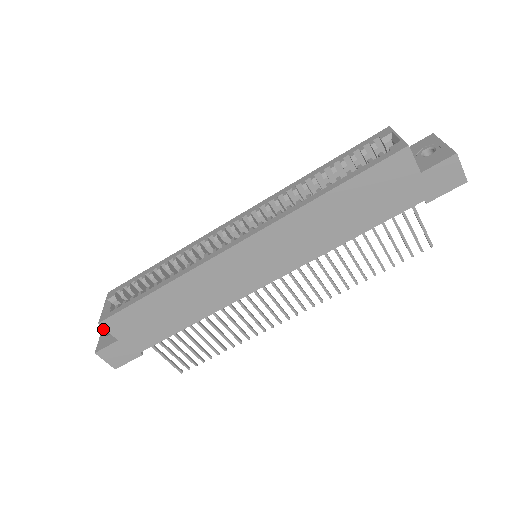
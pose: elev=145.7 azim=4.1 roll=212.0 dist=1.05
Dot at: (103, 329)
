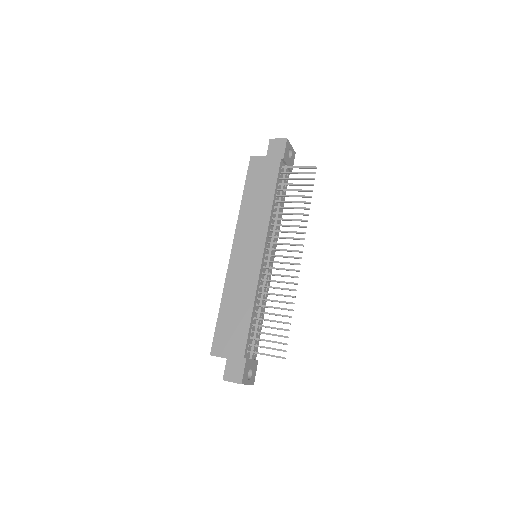
Dot at: occluded
